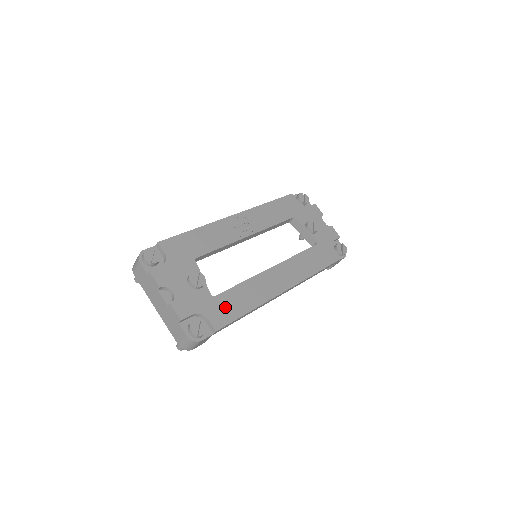
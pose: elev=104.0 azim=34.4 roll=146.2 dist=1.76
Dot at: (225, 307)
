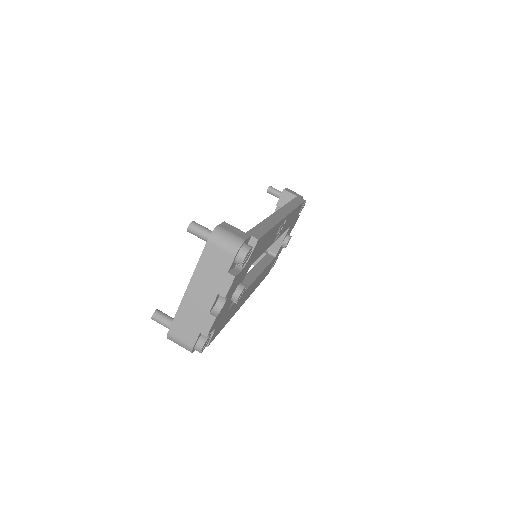
Dot at: (224, 321)
